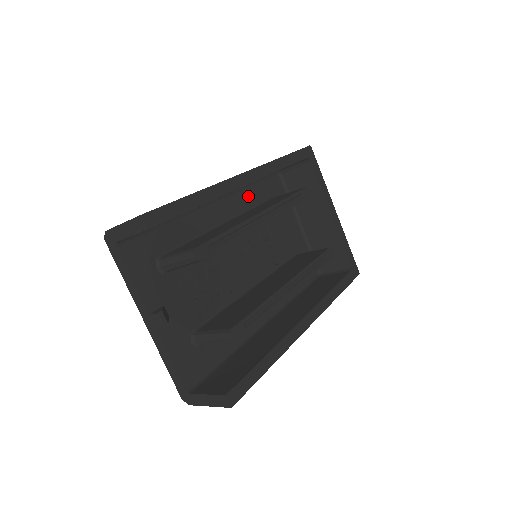
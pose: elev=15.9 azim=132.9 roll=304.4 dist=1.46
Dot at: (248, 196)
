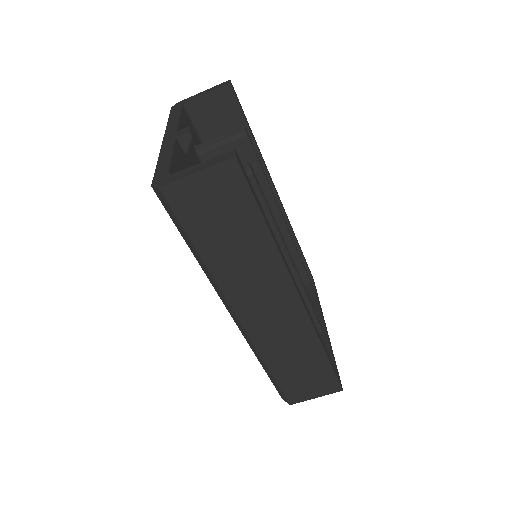
Dot at: occluded
